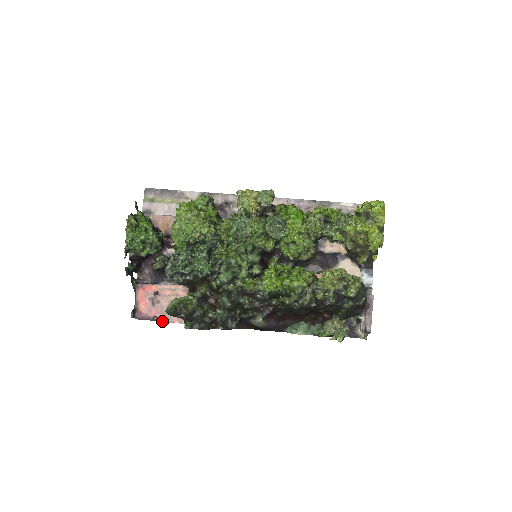
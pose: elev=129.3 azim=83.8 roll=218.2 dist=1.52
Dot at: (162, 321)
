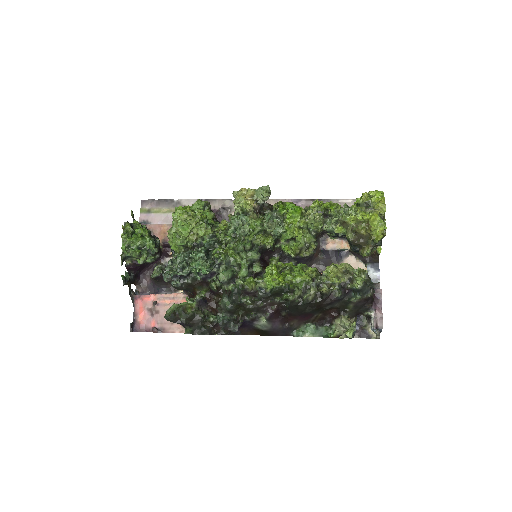
Dot at: (162, 332)
